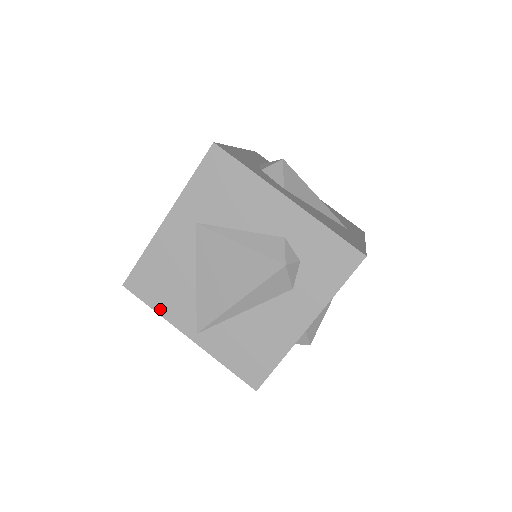
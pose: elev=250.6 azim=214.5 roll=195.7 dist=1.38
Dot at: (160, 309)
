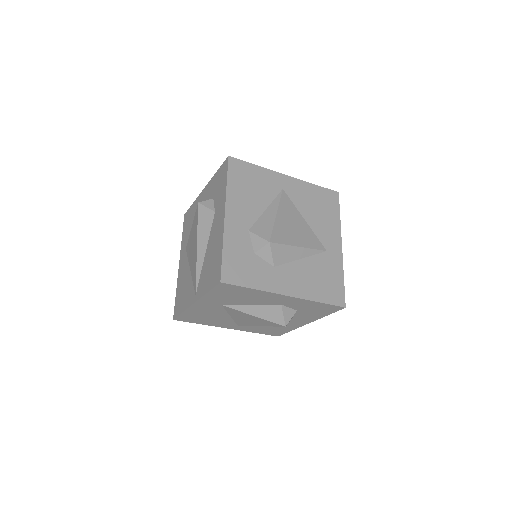
Dot at: (184, 308)
